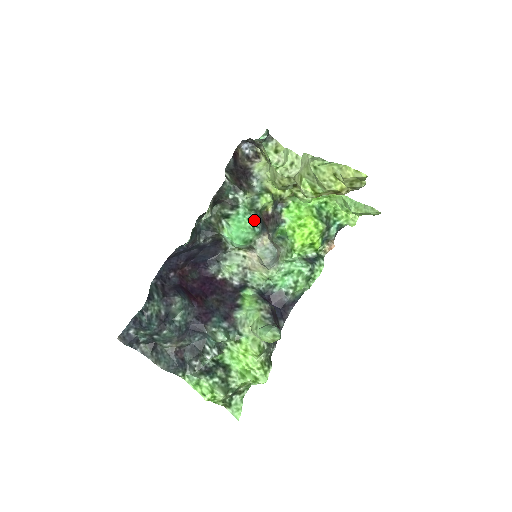
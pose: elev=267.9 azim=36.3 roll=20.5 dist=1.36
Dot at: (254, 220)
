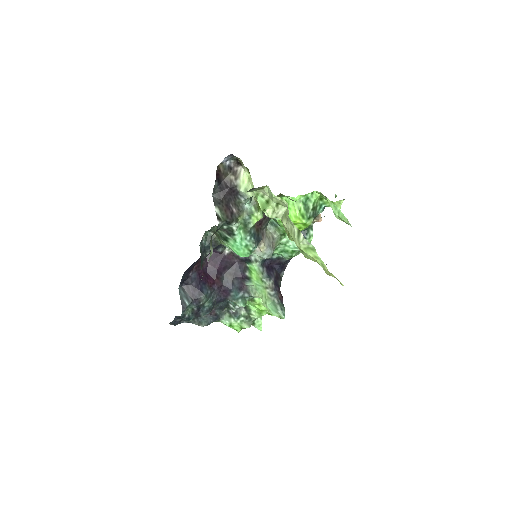
Dot at: (250, 244)
